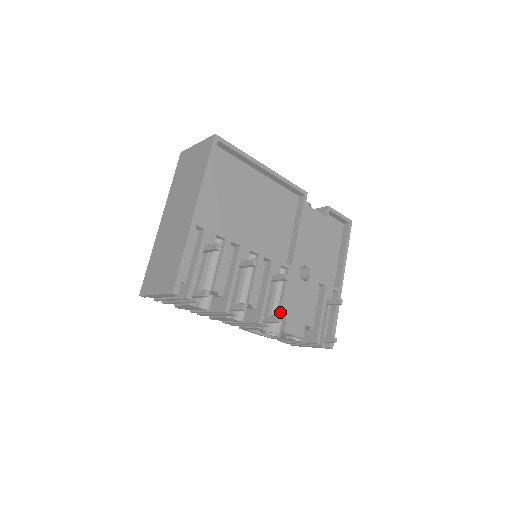
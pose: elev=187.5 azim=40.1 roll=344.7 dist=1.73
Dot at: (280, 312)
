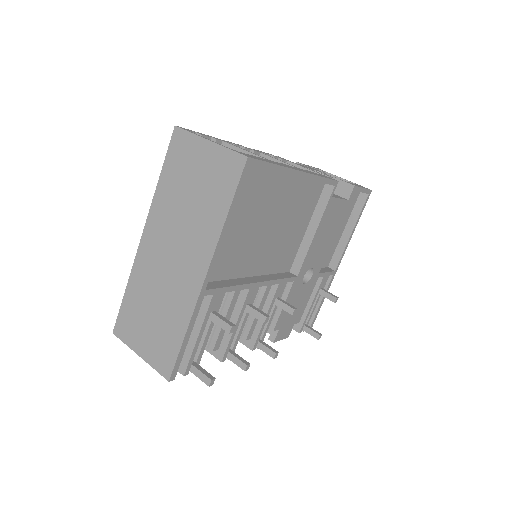
Dot at: (274, 328)
